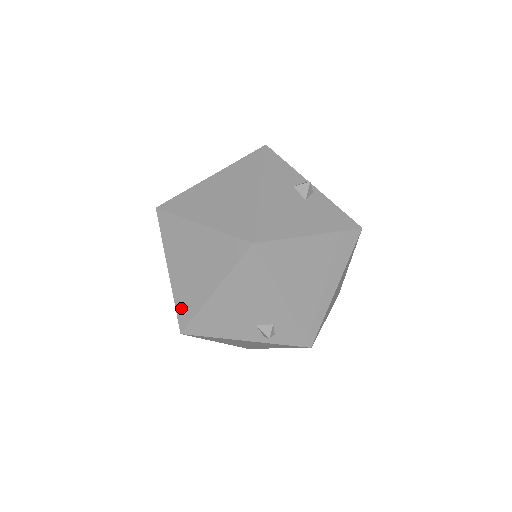
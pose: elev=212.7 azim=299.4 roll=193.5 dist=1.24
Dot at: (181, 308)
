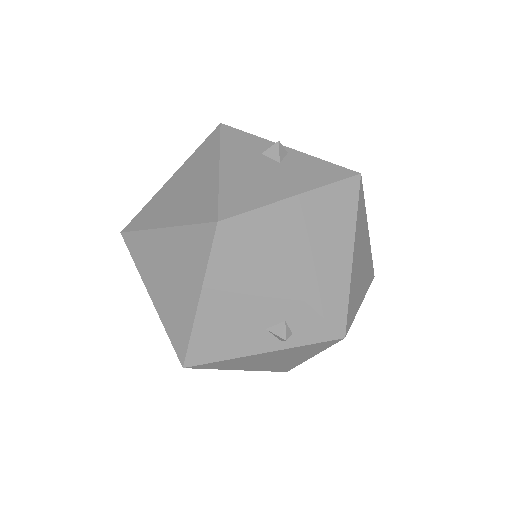
Dot at: (174, 336)
